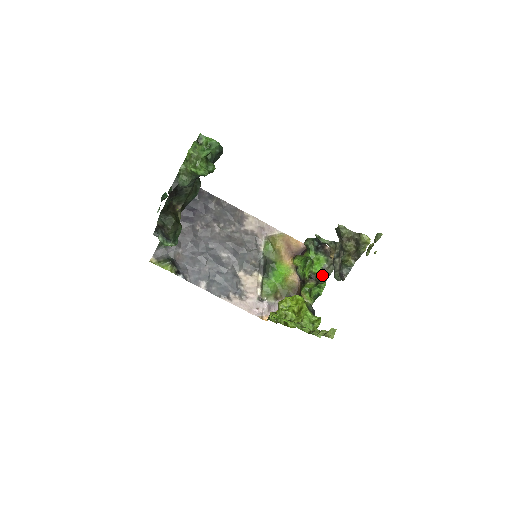
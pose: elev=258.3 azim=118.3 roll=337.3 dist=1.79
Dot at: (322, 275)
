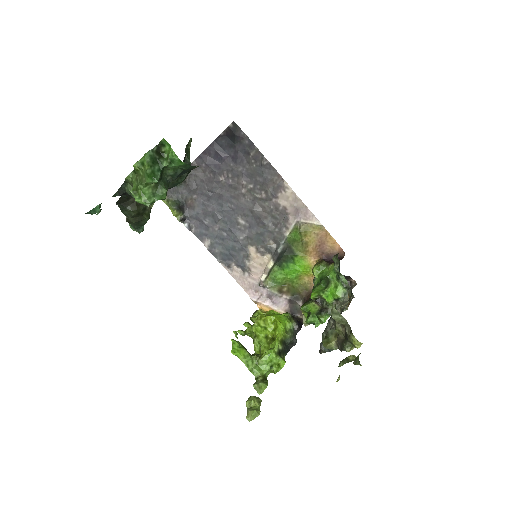
Dot at: (331, 306)
